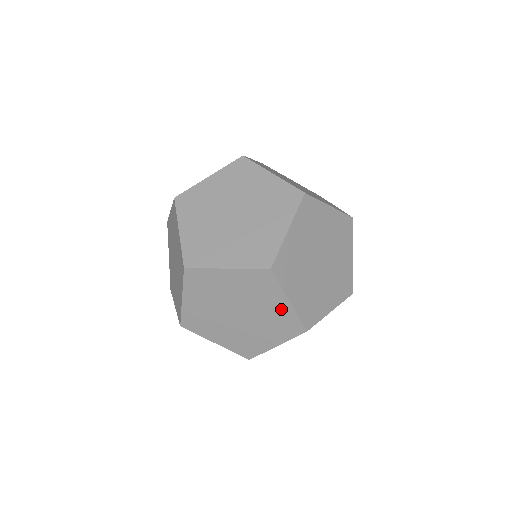
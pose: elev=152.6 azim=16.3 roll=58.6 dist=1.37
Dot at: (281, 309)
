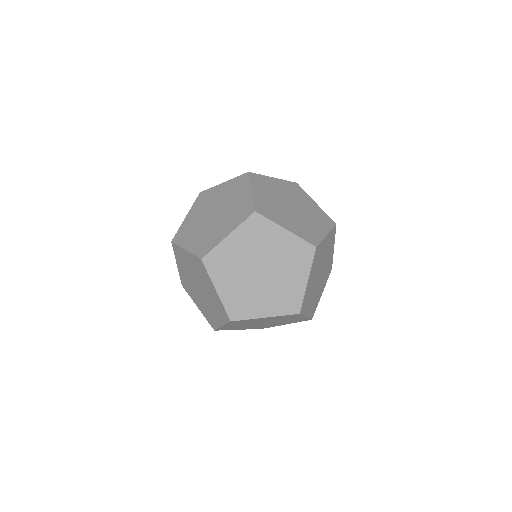
Dot at: (285, 241)
